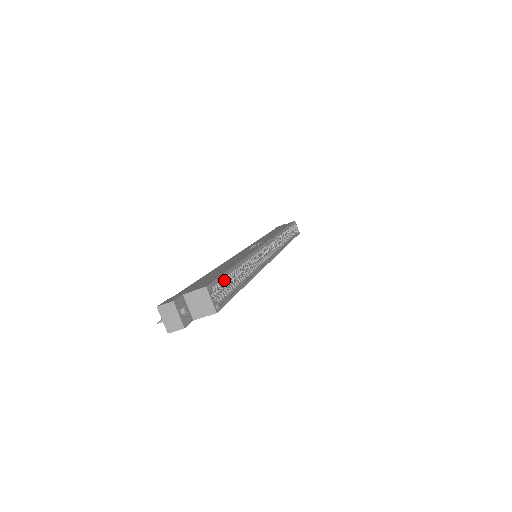
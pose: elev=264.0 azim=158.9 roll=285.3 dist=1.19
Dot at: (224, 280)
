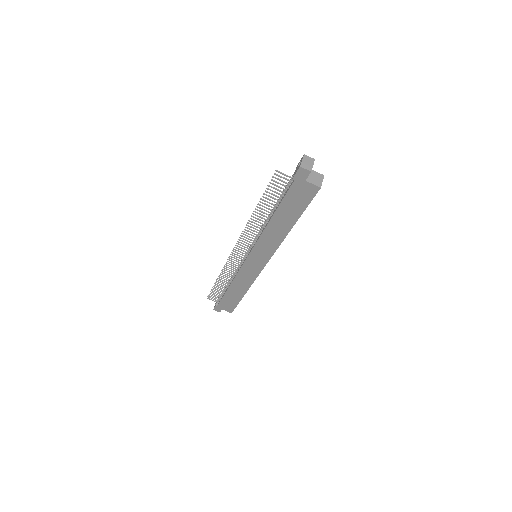
Dot at: occluded
